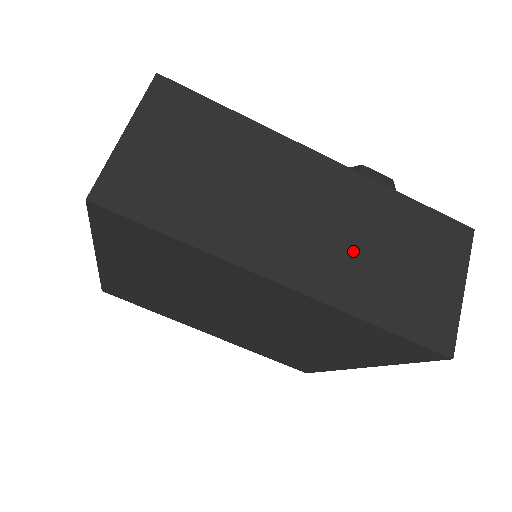
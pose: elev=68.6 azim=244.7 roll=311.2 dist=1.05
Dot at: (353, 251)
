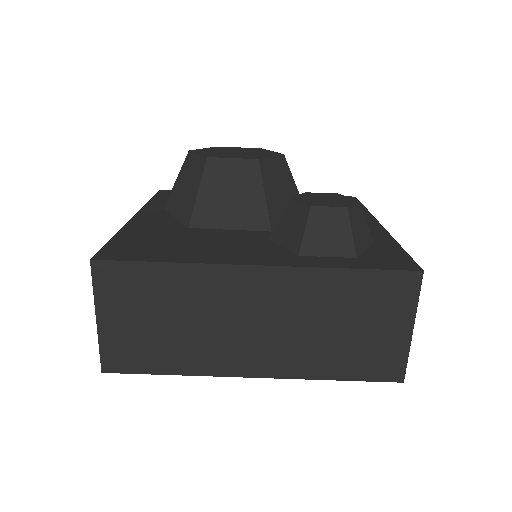
Dot at: (302, 335)
